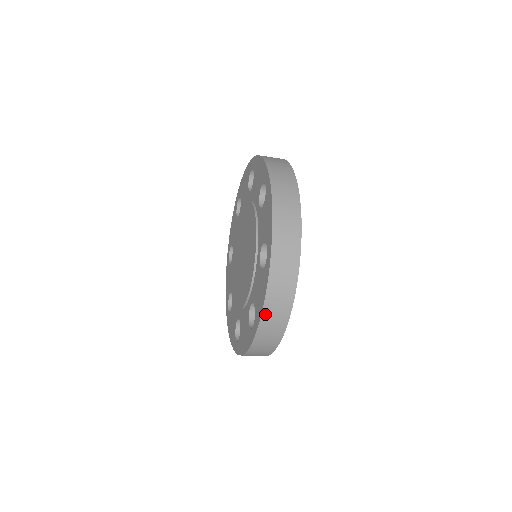
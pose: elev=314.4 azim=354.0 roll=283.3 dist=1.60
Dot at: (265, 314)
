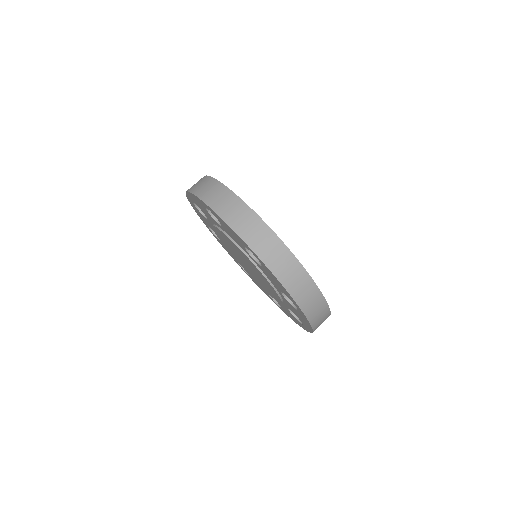
Dot at: (315, 329)
